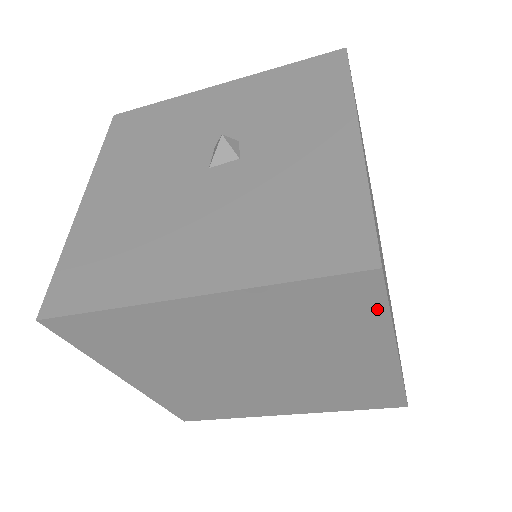
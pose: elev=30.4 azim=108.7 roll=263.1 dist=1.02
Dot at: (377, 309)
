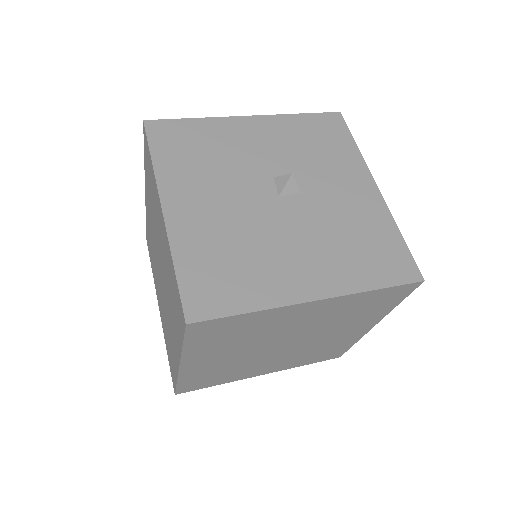
Dot at: (397, 301)
